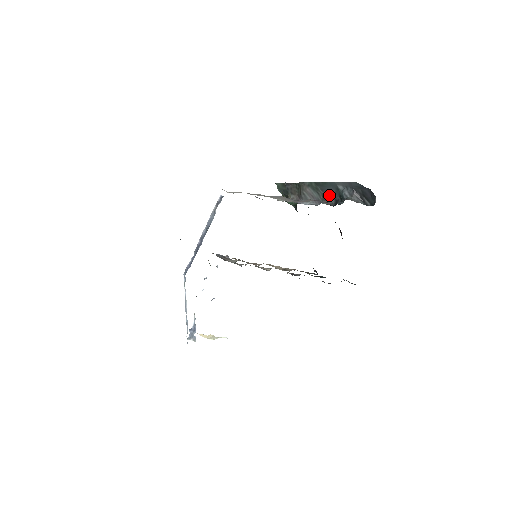
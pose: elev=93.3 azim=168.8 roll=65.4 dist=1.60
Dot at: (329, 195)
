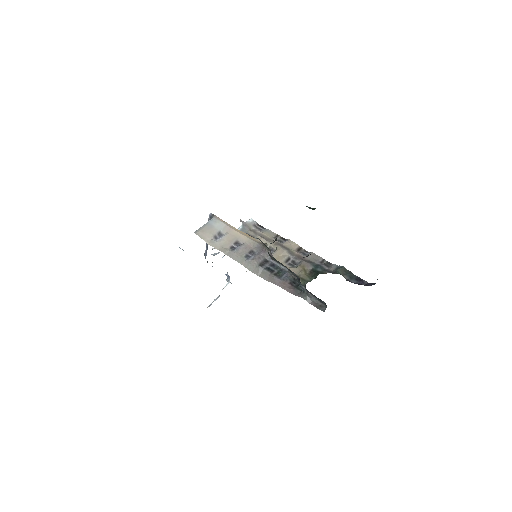
Dot at: (293, 272)
